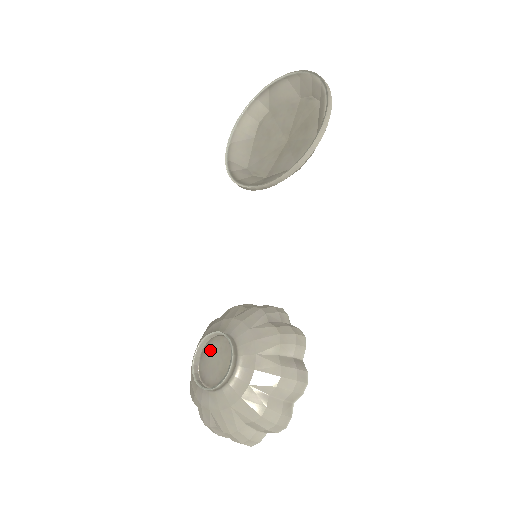
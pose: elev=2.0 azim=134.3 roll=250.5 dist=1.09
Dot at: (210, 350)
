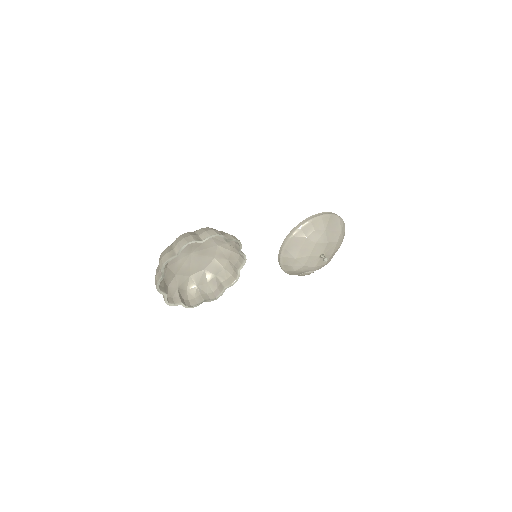
Dot at: (193, 257)
